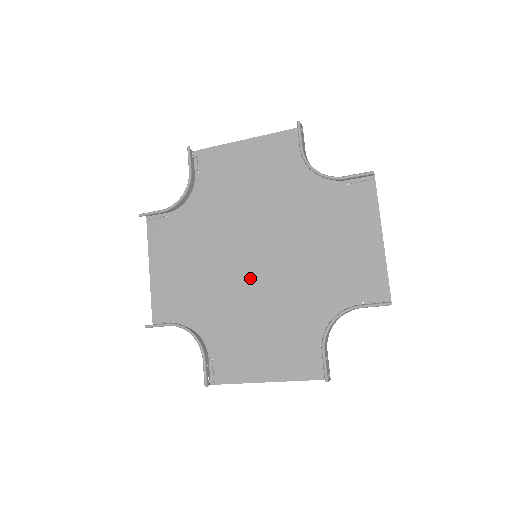
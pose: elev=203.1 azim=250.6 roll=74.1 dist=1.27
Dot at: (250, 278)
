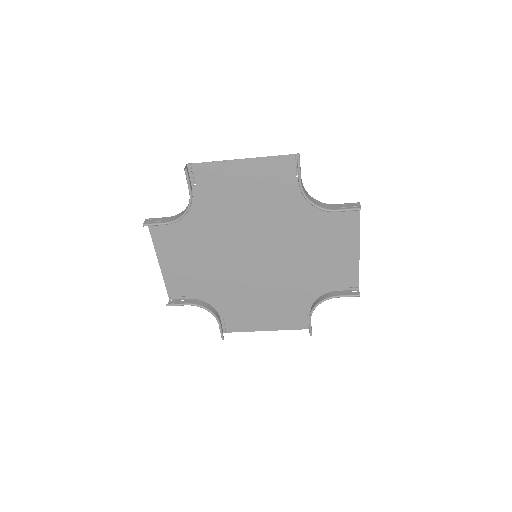
Dot at: (251, 270)
